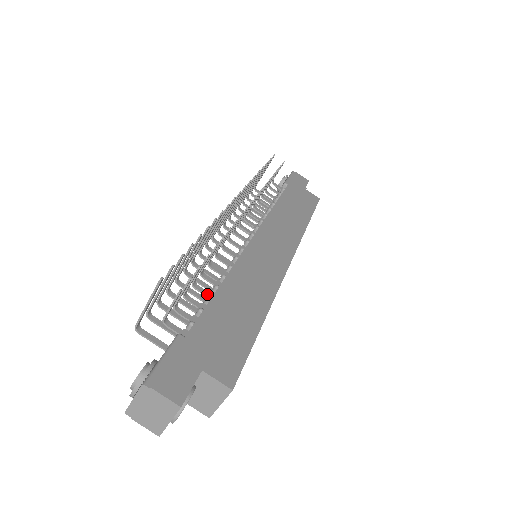
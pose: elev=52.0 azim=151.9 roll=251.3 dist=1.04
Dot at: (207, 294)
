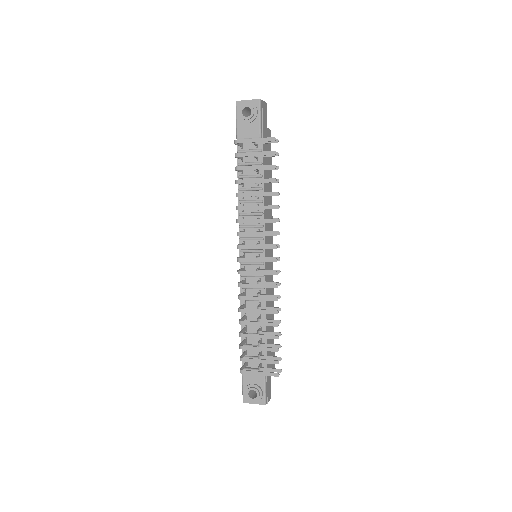
Dot at: occluded
